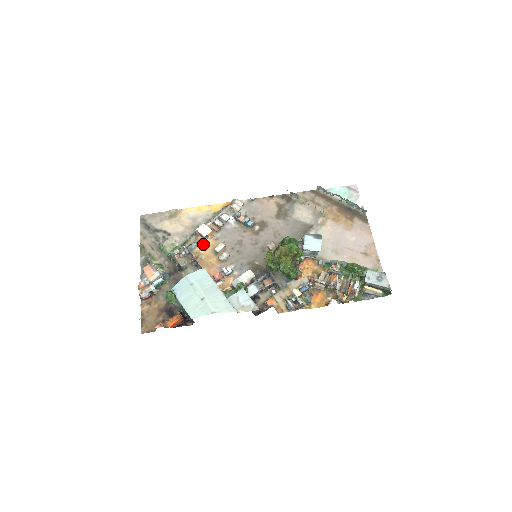
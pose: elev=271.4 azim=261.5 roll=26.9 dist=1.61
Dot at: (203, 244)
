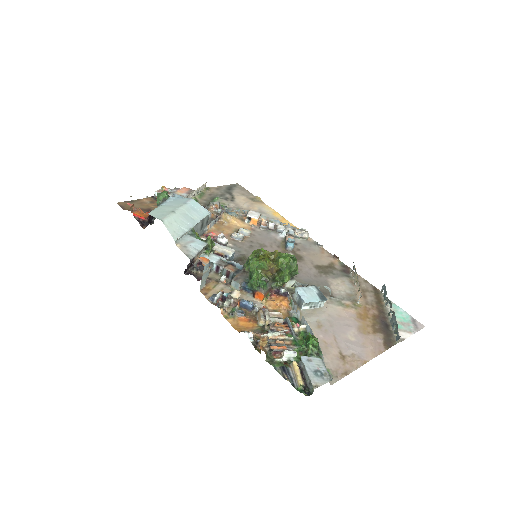
Dot at: (240, 221)
